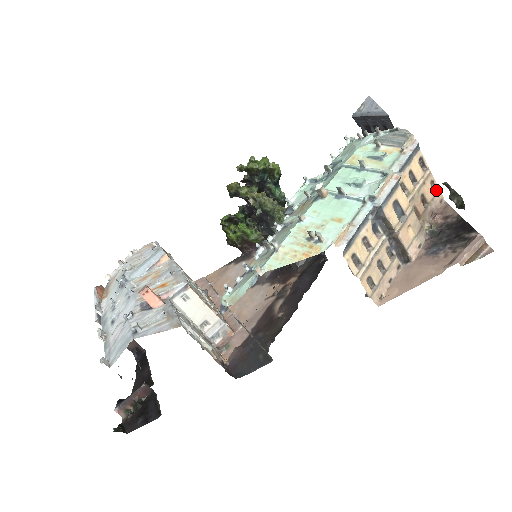
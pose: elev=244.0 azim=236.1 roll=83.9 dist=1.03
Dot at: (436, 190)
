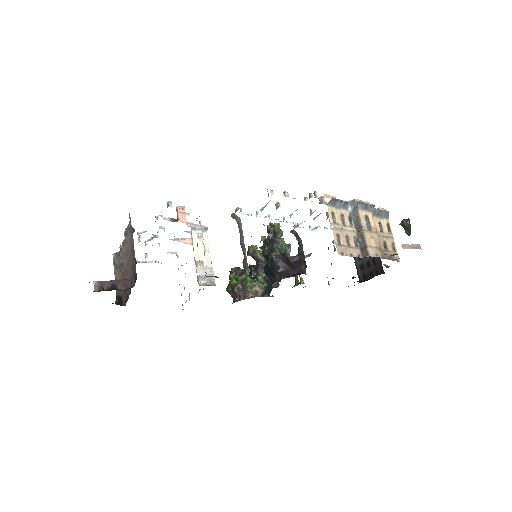
Dot at: (395, 251)
